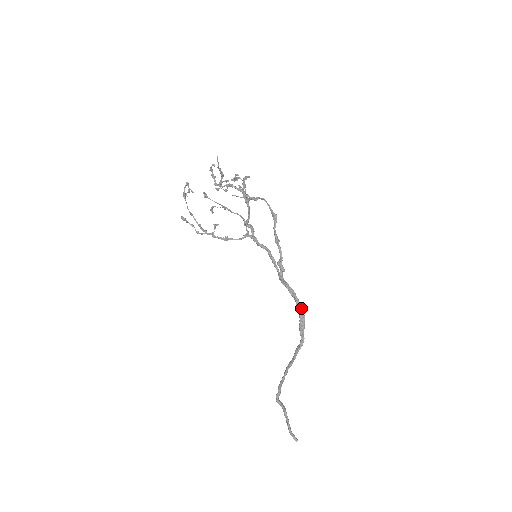
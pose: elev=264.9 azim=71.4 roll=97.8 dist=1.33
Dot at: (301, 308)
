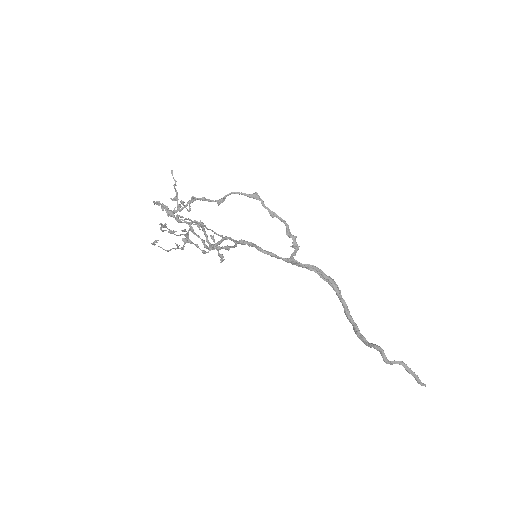
Dot at: (323, 272)
